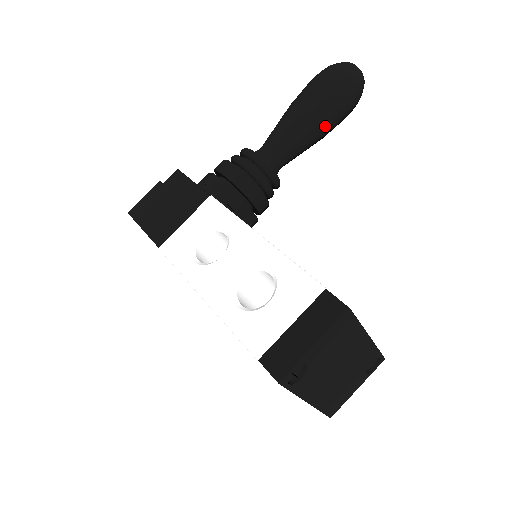
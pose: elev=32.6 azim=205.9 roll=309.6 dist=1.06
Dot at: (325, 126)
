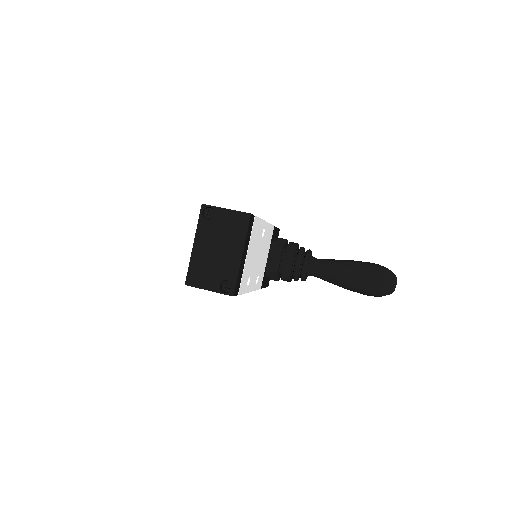
Dot at: (351, 276)
